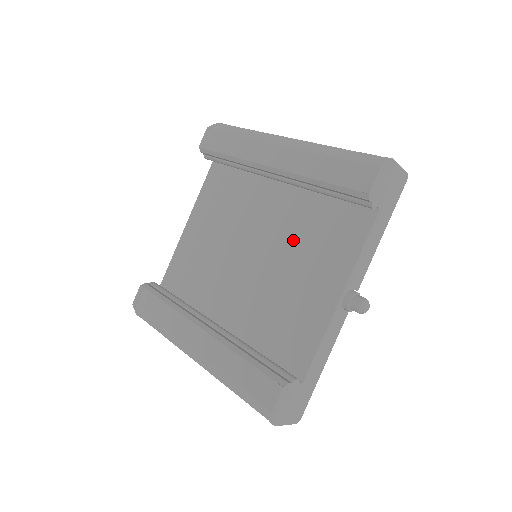
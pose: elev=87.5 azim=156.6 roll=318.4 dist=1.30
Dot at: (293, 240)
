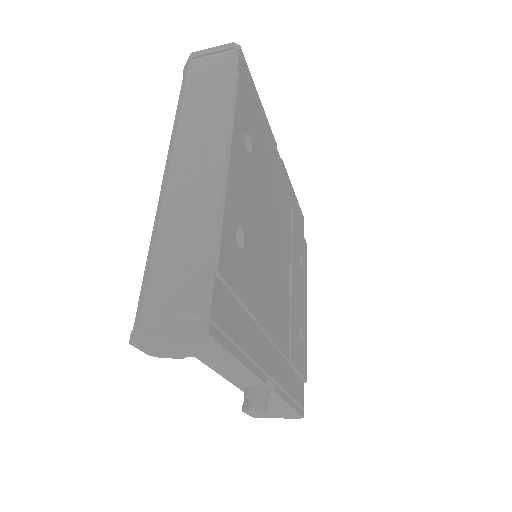
Dot at: occluded
